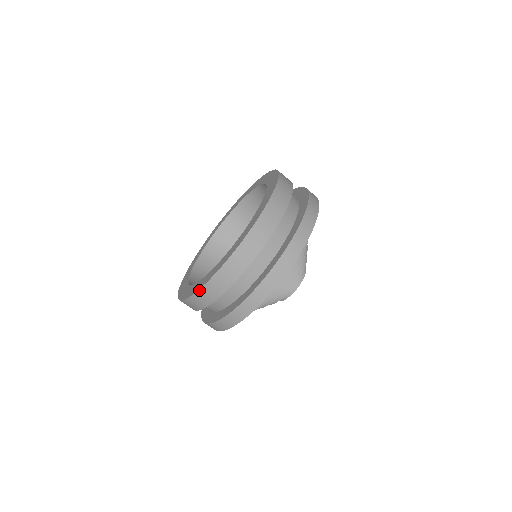
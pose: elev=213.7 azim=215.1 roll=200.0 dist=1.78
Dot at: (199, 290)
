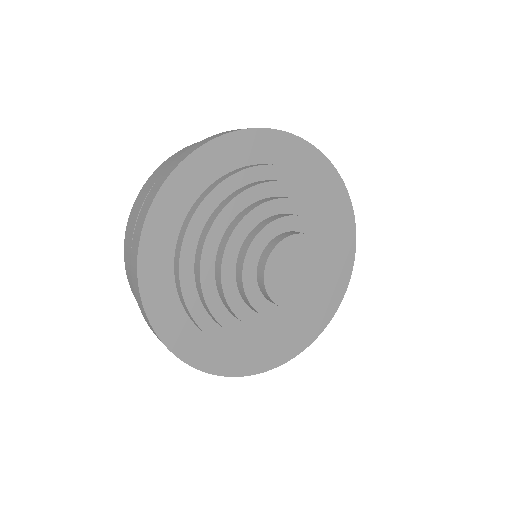
Dot at: (138, 196)
